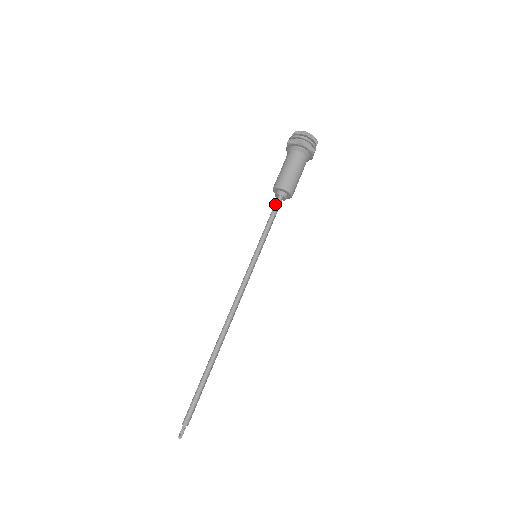
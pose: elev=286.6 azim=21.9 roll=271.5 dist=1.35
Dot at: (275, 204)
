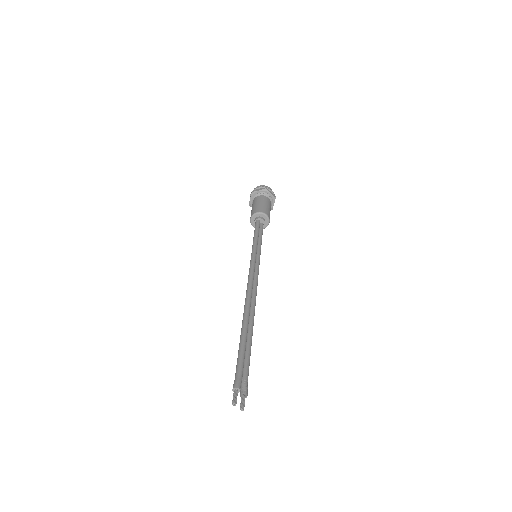
Dot at: occluded
